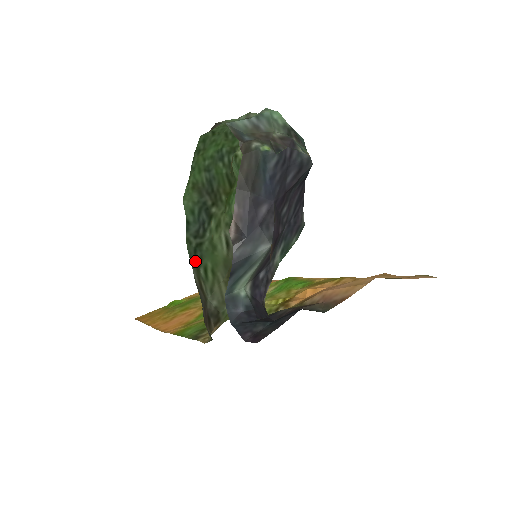
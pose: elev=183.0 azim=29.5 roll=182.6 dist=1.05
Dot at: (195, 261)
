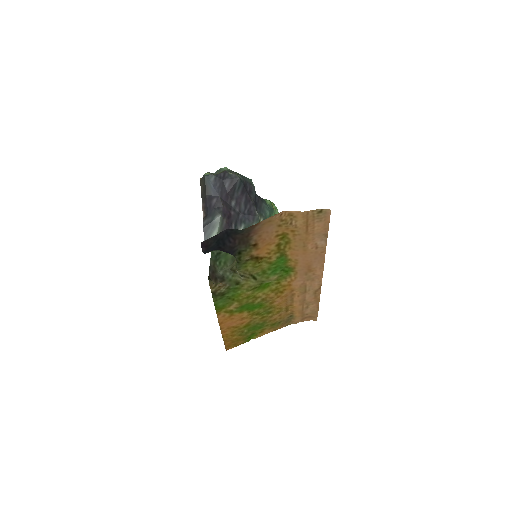
Dot at: (214, 259)
